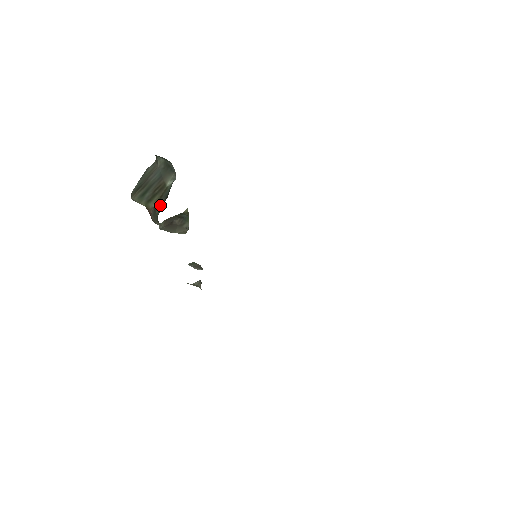
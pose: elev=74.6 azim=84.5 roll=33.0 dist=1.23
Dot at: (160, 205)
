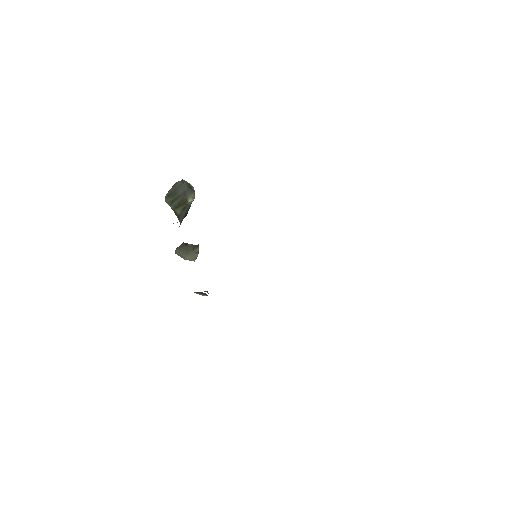
Dot at: (182, 215)
